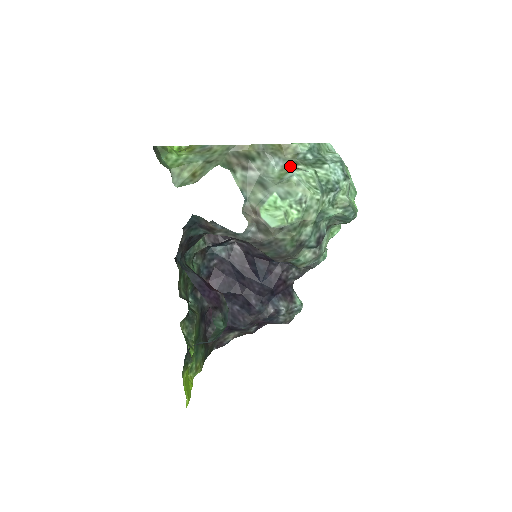
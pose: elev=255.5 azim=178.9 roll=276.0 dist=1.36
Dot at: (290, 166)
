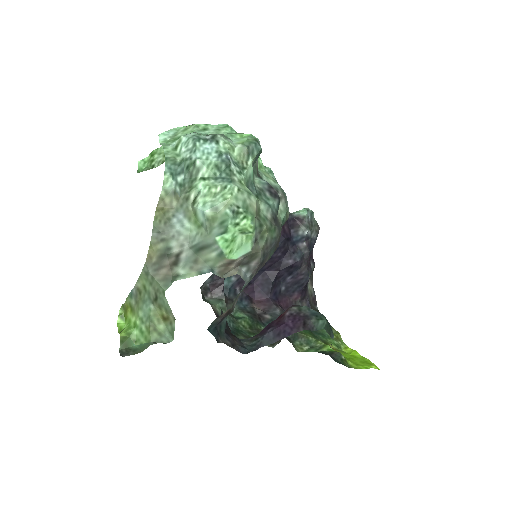
Dot at: (188, 208)
